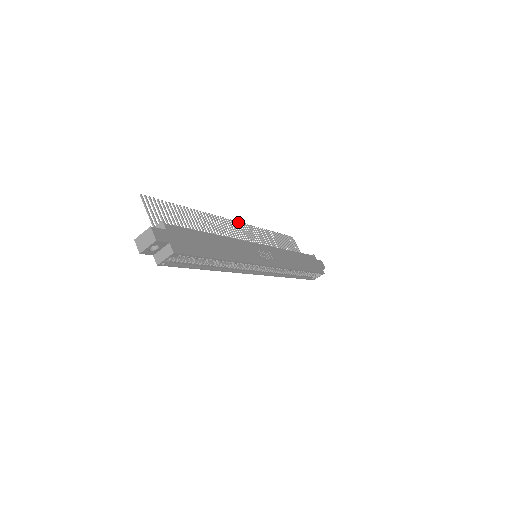
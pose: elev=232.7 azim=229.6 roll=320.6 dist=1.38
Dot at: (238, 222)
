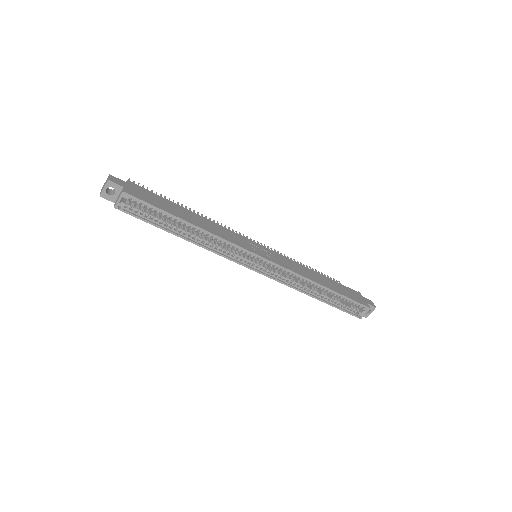
Dot at: (250, 238)
